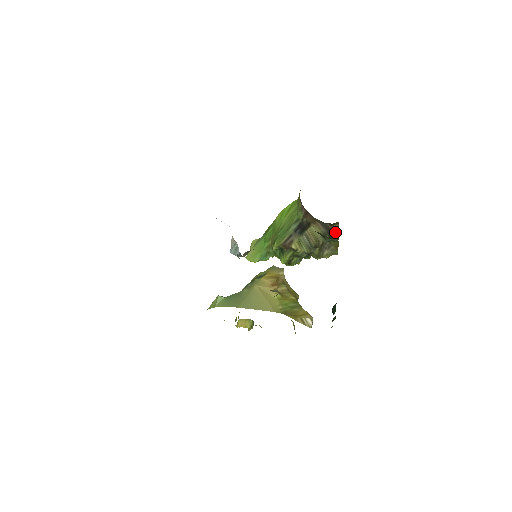
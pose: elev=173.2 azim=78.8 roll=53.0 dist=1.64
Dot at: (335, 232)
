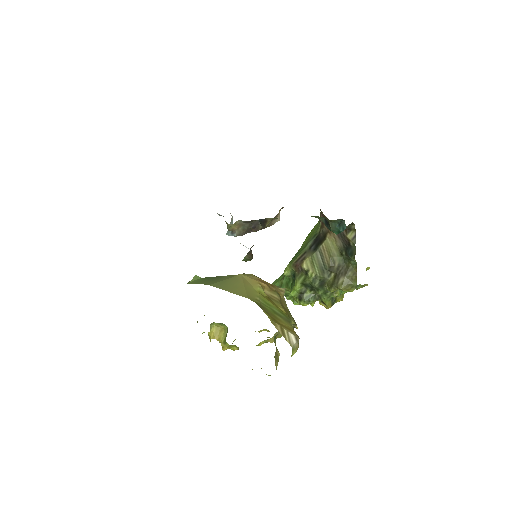
Dot at: (352, 244)
